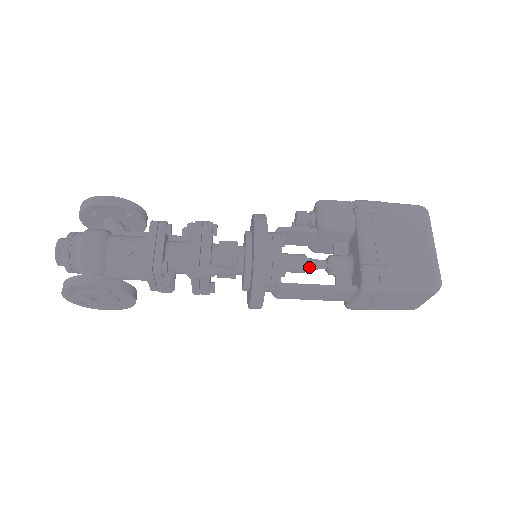
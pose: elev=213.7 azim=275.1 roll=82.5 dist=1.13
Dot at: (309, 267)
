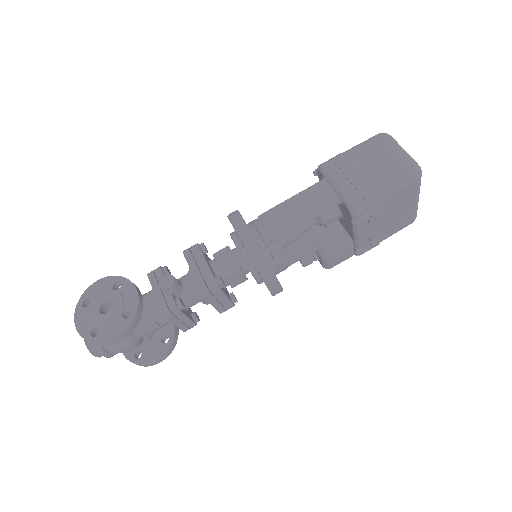
Dot at: occluded
